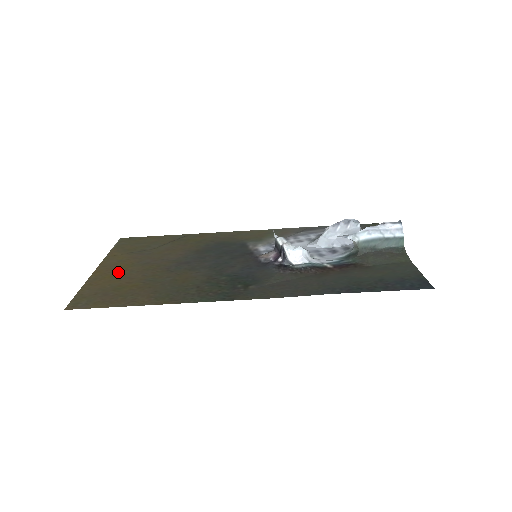
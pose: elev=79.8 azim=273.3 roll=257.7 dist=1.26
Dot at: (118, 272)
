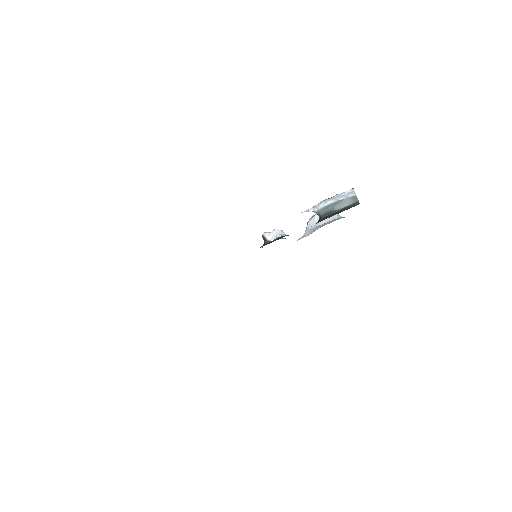
Dot at: occluded
